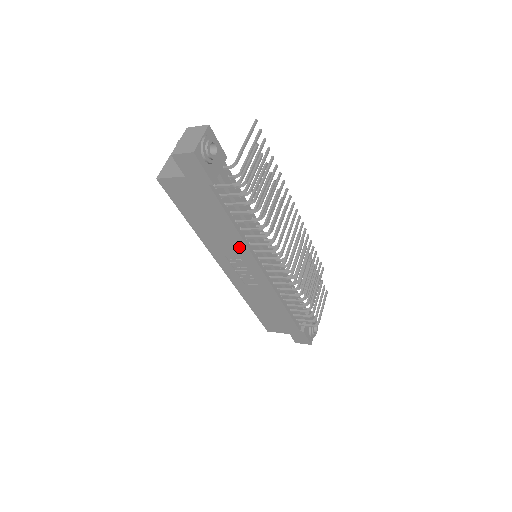
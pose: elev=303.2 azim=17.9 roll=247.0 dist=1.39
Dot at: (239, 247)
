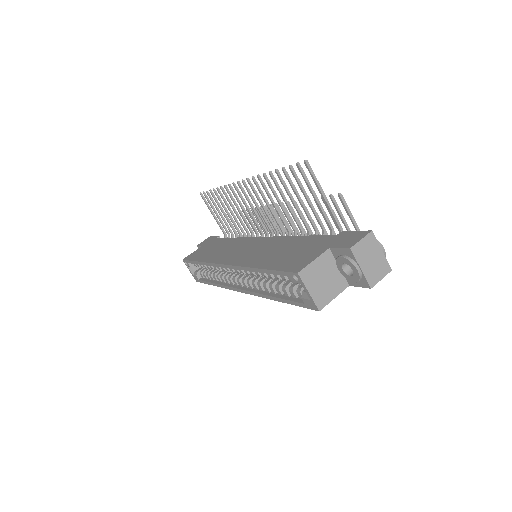
Dot at: occluded
